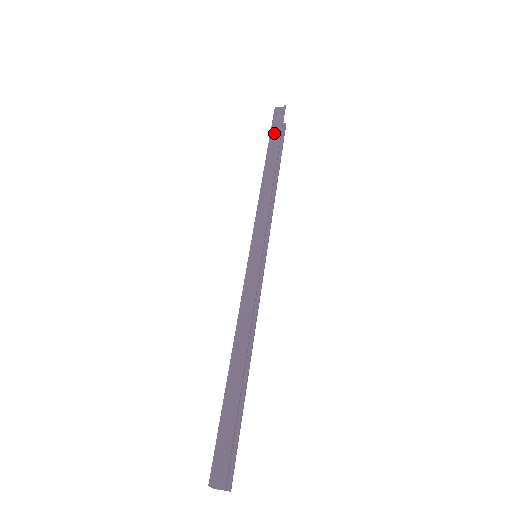
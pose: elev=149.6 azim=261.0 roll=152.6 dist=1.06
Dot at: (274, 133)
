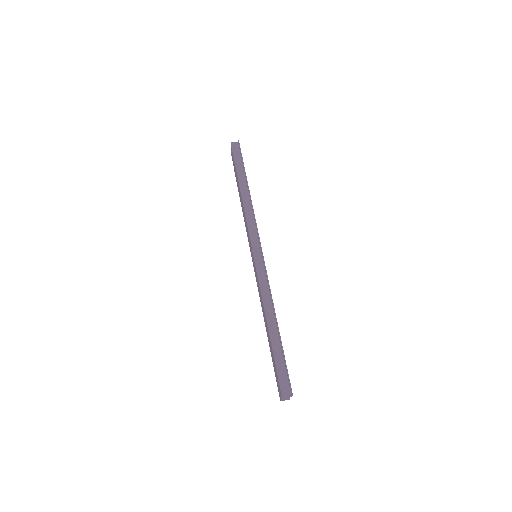
Dot at: (238, 164)
